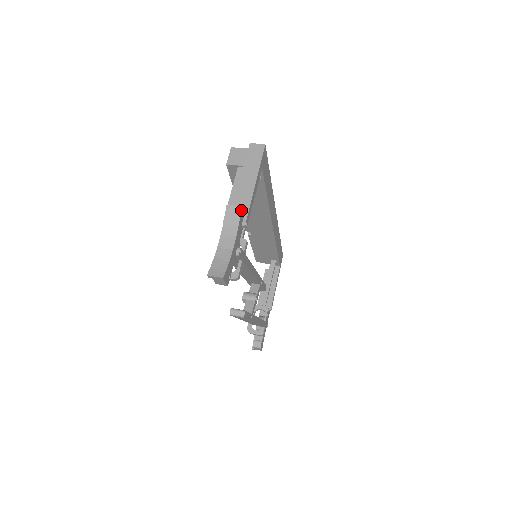
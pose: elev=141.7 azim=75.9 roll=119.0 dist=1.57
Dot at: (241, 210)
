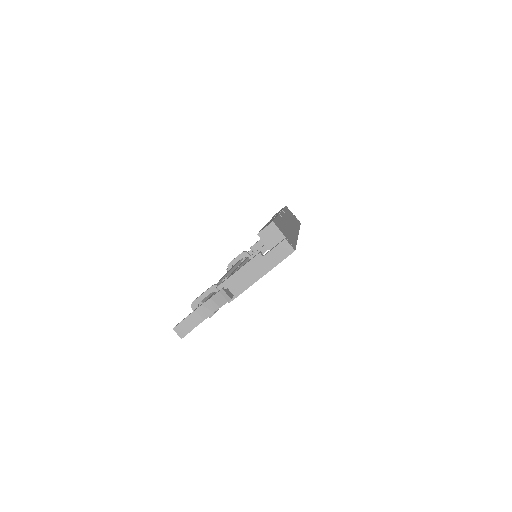
Dot at: (229, 300)
